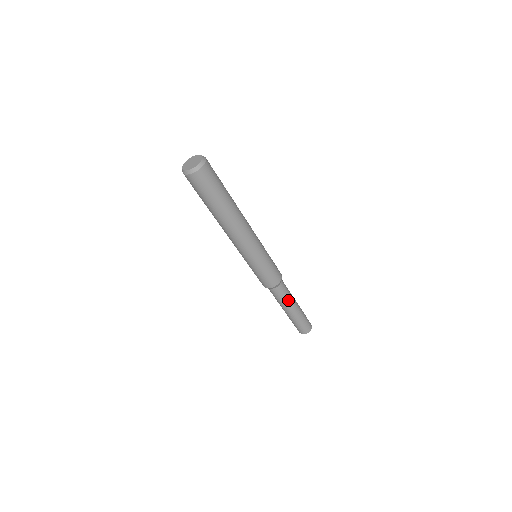
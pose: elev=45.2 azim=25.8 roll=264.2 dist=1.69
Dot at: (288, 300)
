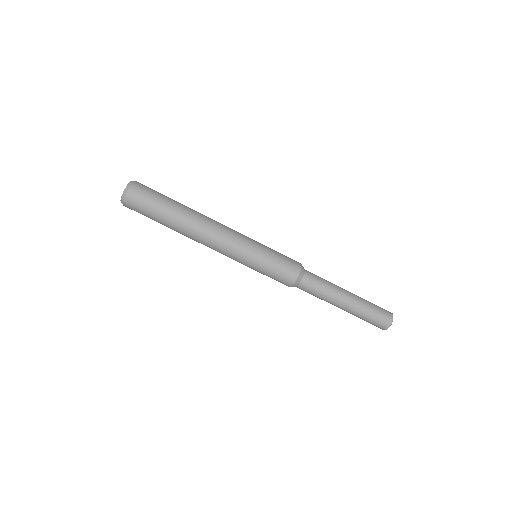
Dot at: (327, 296)
